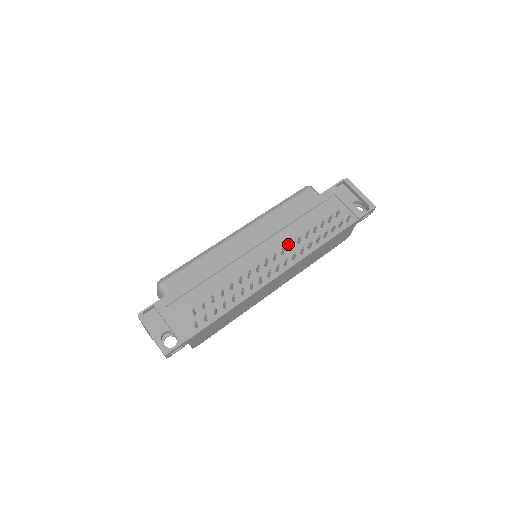
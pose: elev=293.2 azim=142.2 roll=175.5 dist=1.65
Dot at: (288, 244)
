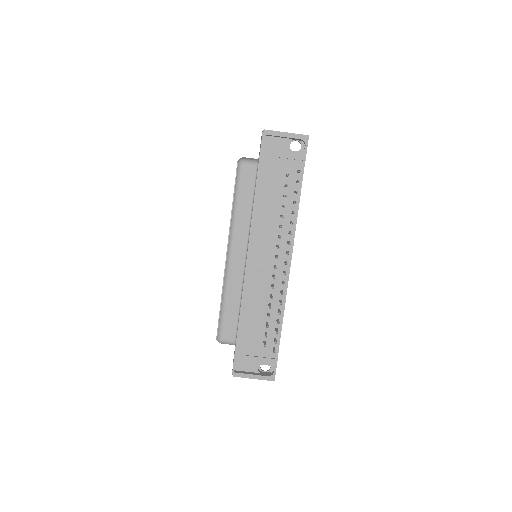
Dot at: (274, 235)
